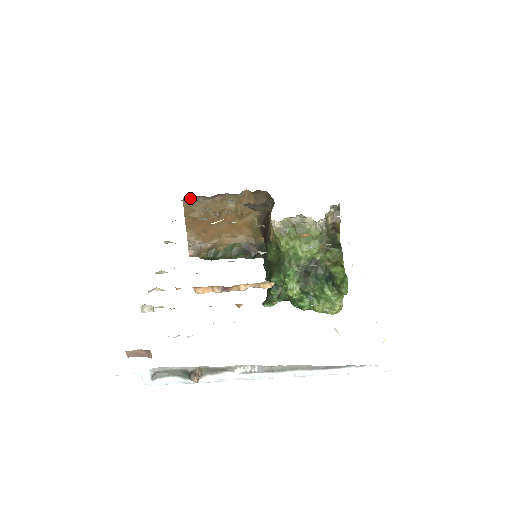
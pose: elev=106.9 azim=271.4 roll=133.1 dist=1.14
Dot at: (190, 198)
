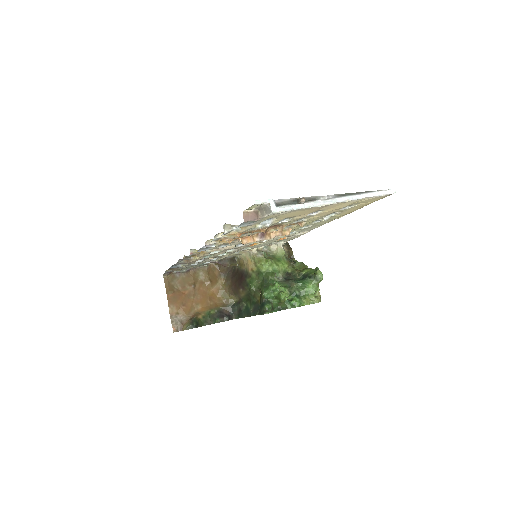
Dot at: (169, 274)
